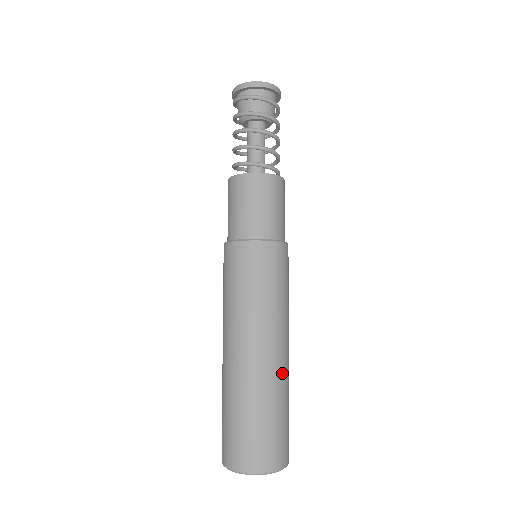
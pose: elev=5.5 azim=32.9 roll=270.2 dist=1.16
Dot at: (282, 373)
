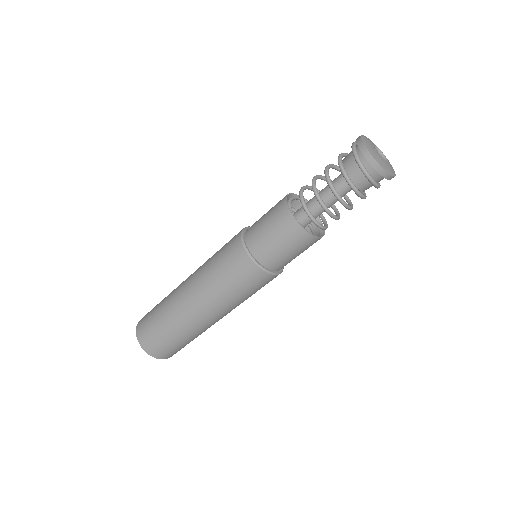
Dot at: occluded
